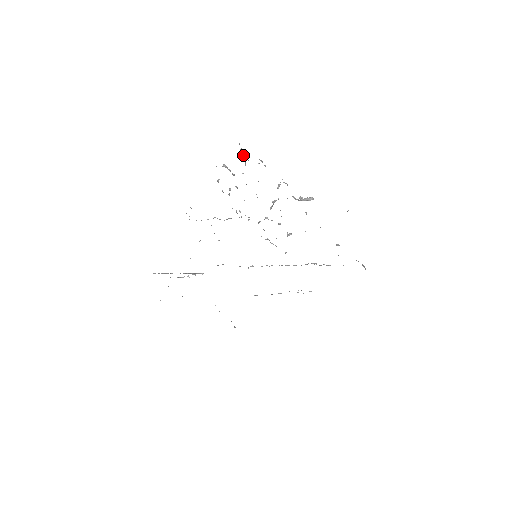
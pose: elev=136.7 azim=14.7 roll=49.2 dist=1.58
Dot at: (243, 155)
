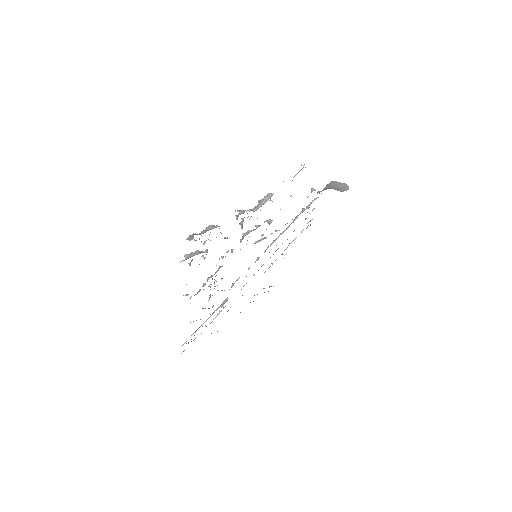
Dot at: occluded
